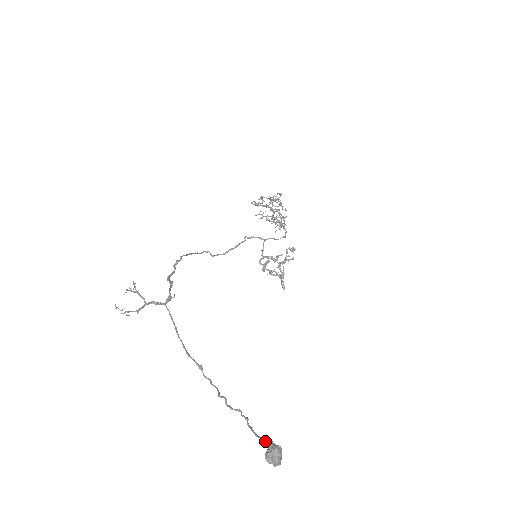
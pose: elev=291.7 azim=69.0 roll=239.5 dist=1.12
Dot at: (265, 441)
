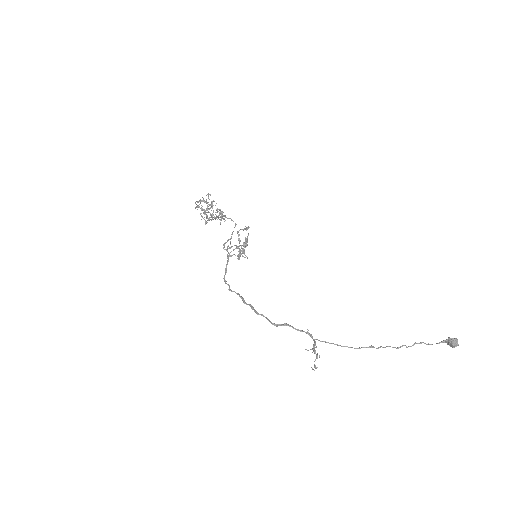
Dot at: (443, 342)
